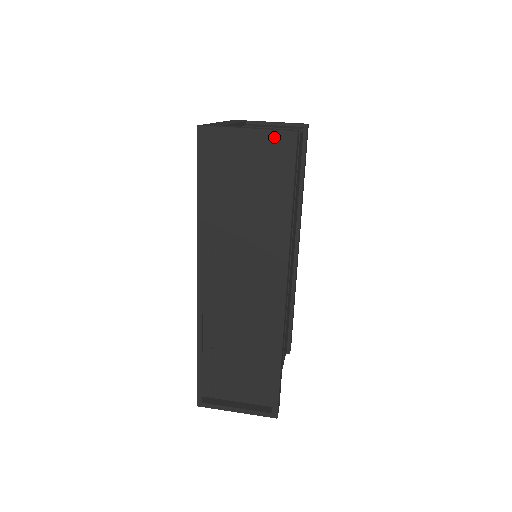
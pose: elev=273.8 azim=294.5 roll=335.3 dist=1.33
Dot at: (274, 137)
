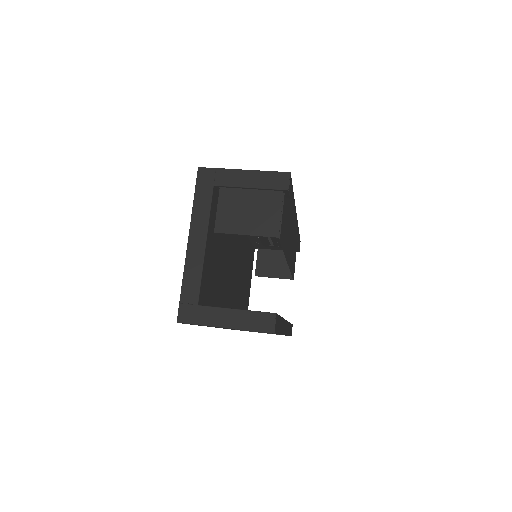
Dot at: (252, 311)
